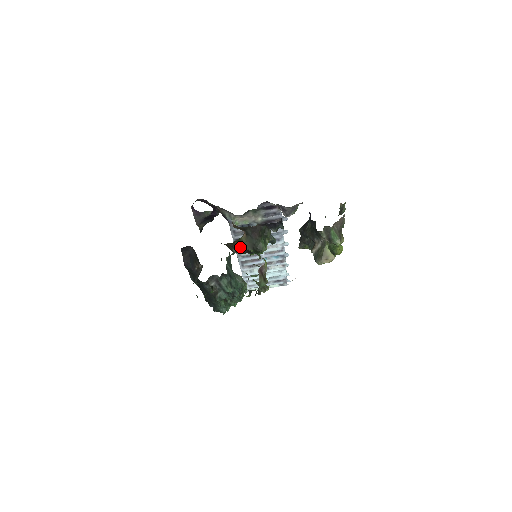
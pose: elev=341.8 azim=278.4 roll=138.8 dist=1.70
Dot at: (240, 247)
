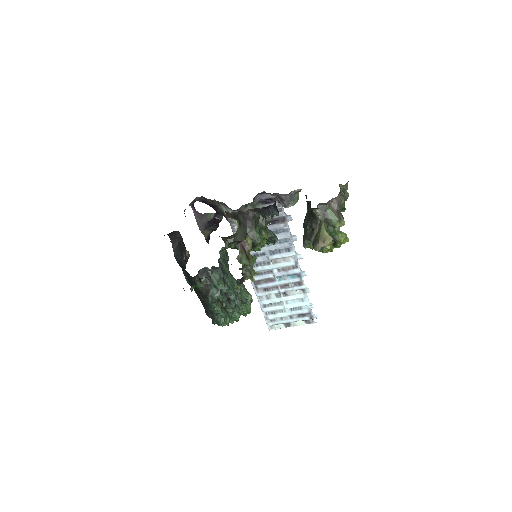
Dot at: (234, 239)
